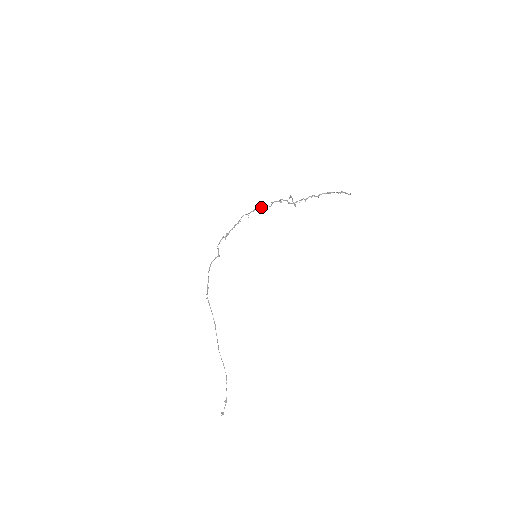
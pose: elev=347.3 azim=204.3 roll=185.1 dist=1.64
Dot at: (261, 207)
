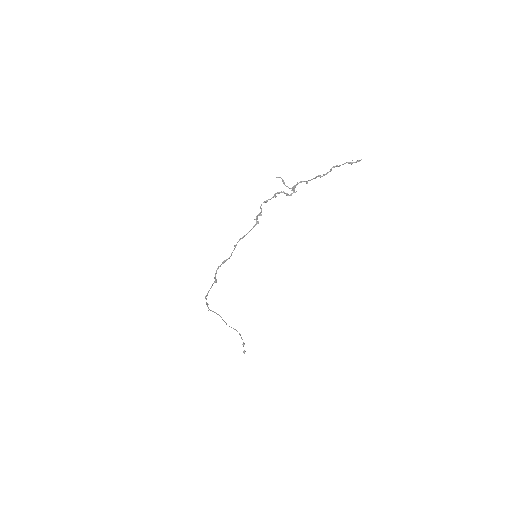
Dot at: (257, 218)
